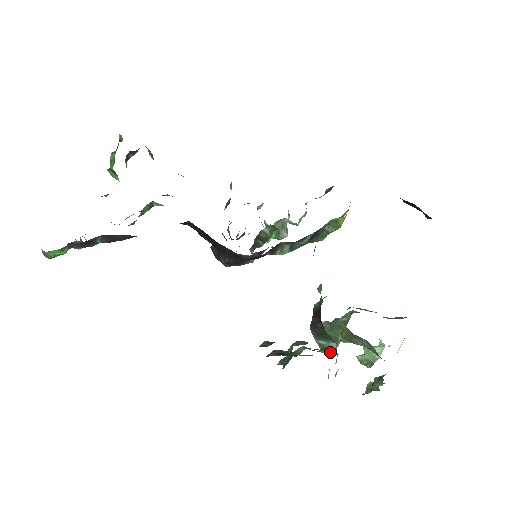
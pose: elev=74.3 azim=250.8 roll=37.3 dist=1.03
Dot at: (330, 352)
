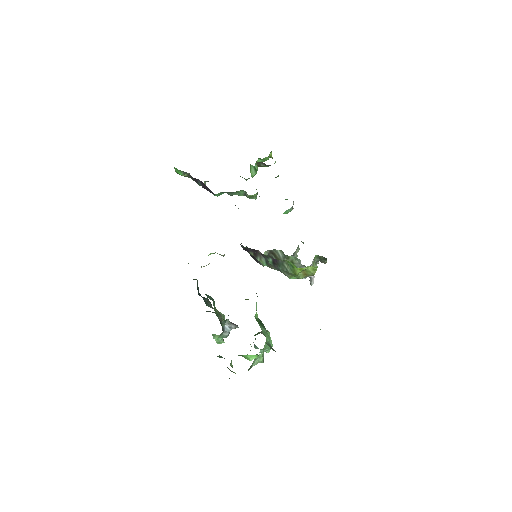
Dot at: (223, 323)
